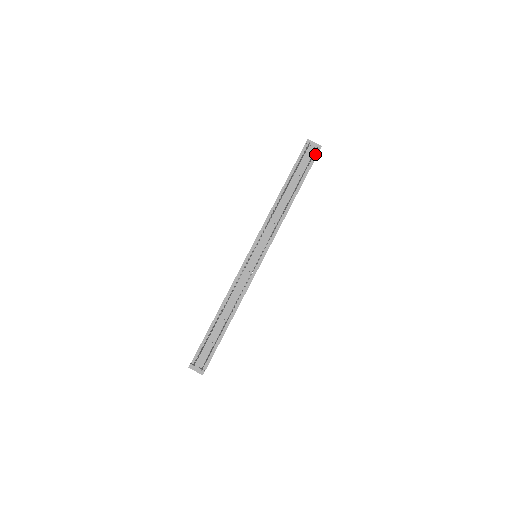
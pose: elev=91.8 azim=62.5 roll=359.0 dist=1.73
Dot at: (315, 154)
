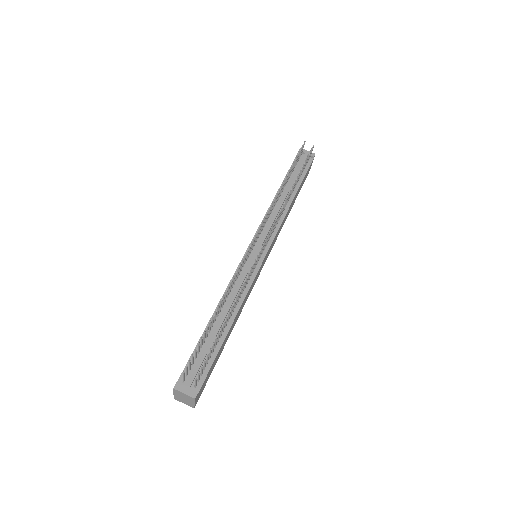
Dot at: (309, 161)
